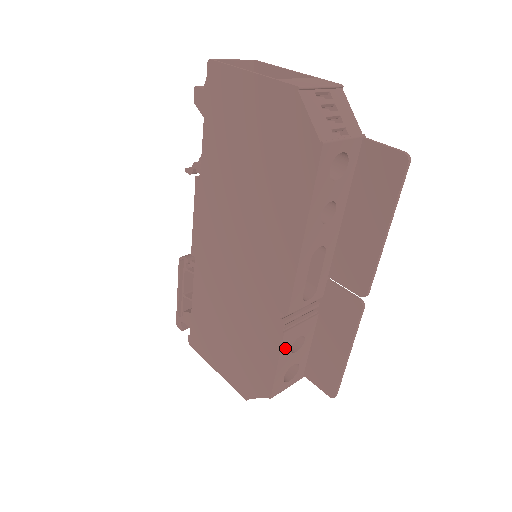
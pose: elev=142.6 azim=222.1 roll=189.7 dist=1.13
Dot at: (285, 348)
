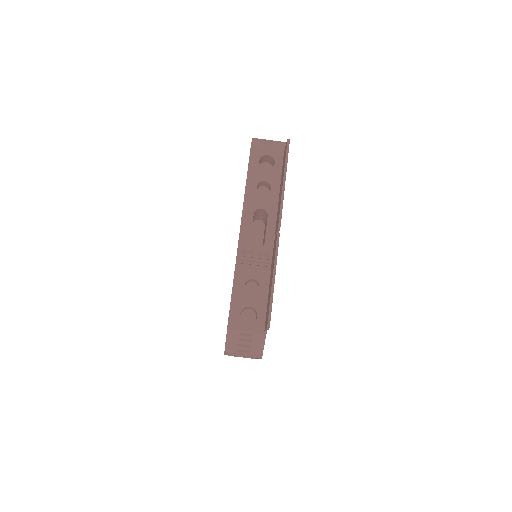
Dot at: (238, 281)
